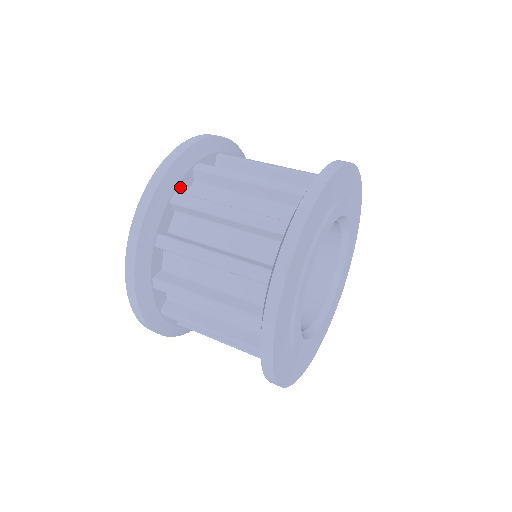
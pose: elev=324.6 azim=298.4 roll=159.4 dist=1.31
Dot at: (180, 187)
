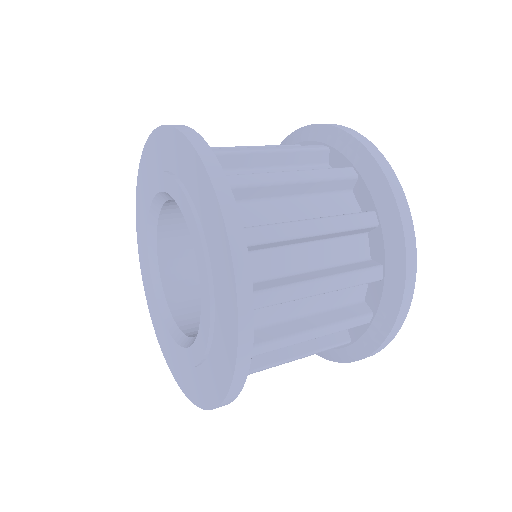
Dot at: occluded
